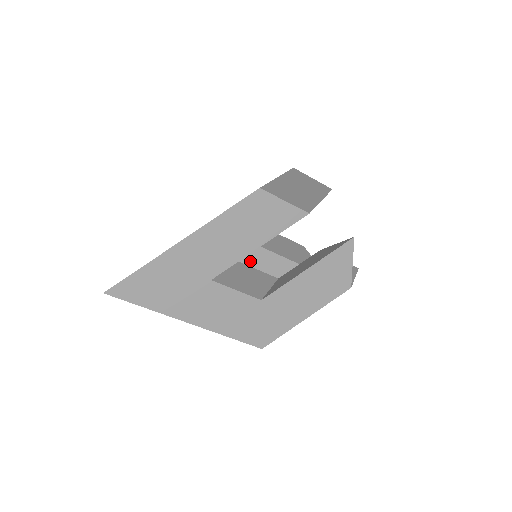
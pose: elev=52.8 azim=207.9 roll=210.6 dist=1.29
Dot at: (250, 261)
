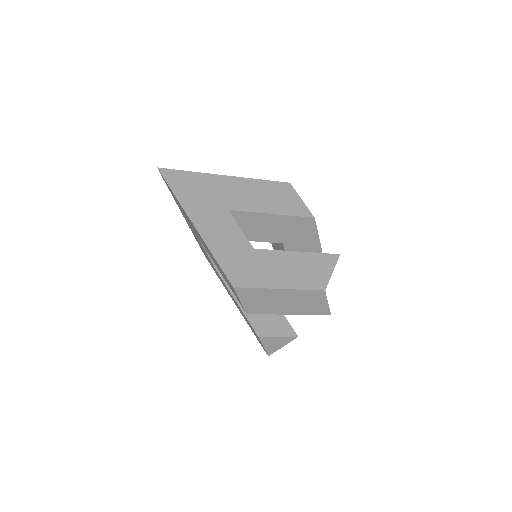
Dot at: occluded
